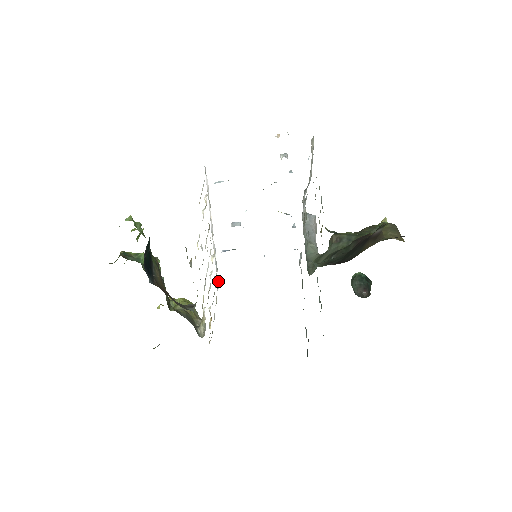
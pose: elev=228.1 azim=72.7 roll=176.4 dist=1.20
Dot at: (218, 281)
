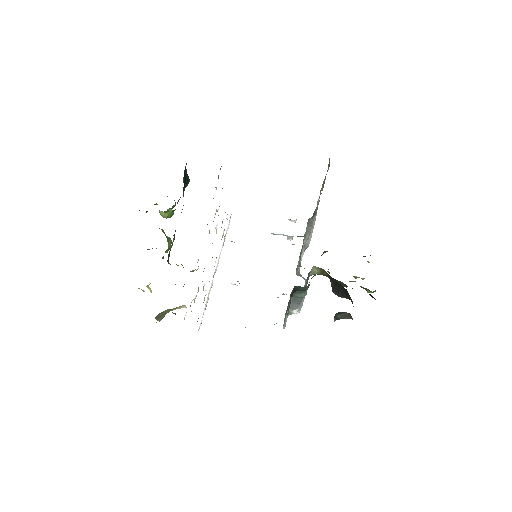
Dot at: occluded
